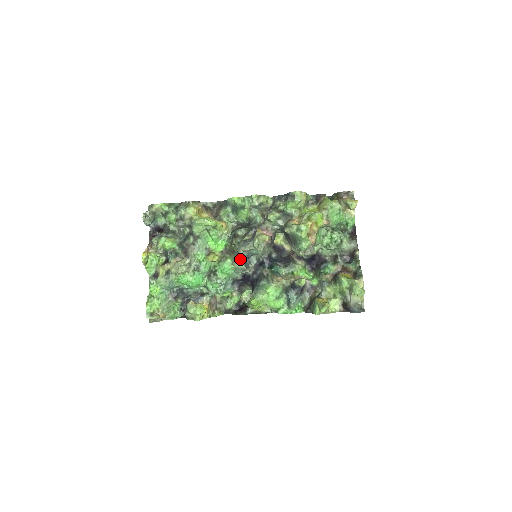
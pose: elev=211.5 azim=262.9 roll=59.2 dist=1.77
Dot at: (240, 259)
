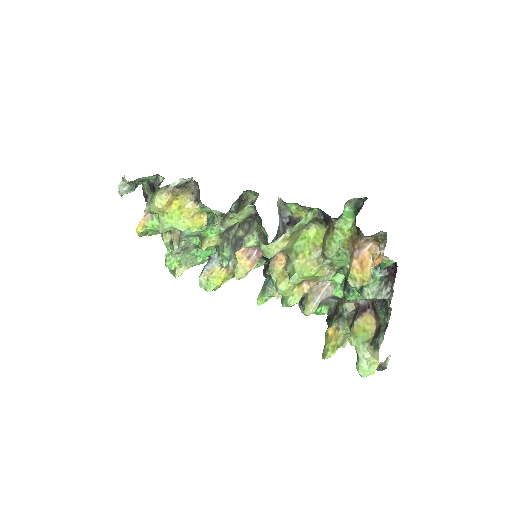
Dot at: occluded
